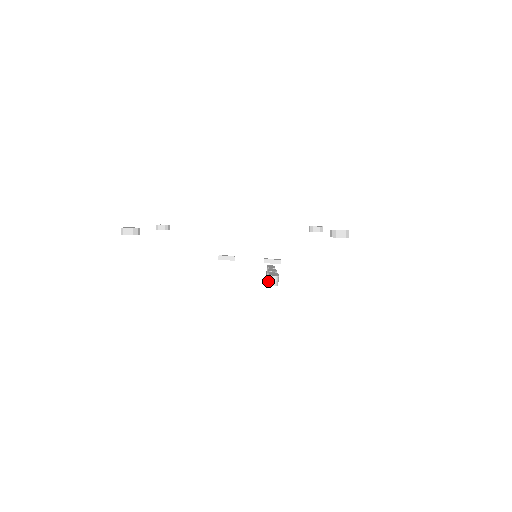
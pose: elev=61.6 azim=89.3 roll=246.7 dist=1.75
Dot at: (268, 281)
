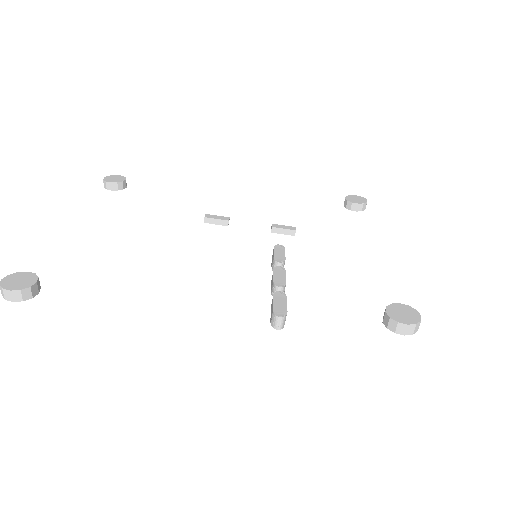
Dot at: occluded
